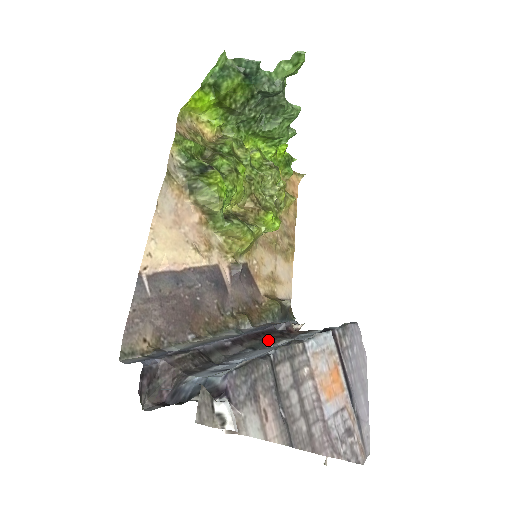
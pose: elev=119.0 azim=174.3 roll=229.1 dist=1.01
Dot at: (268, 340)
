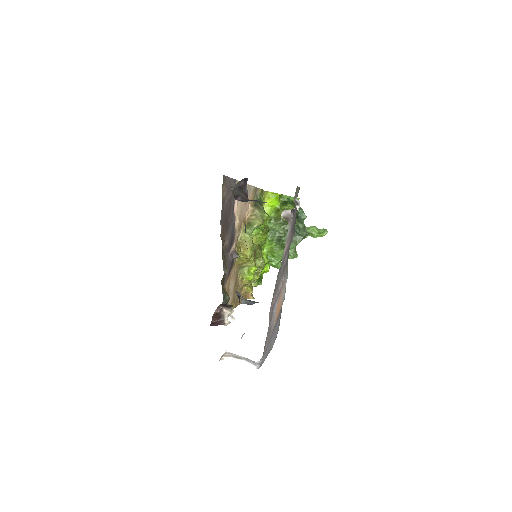
Dot at: occluded
